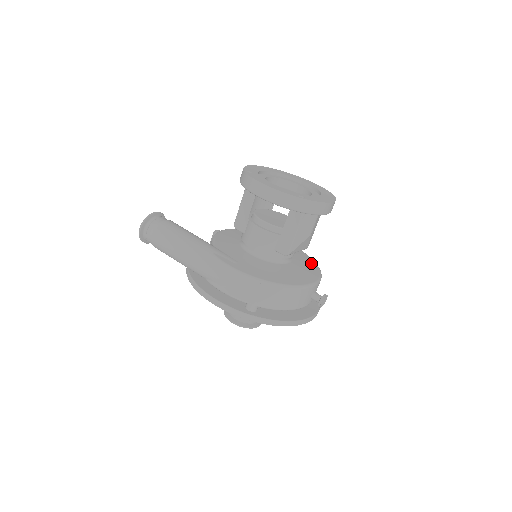
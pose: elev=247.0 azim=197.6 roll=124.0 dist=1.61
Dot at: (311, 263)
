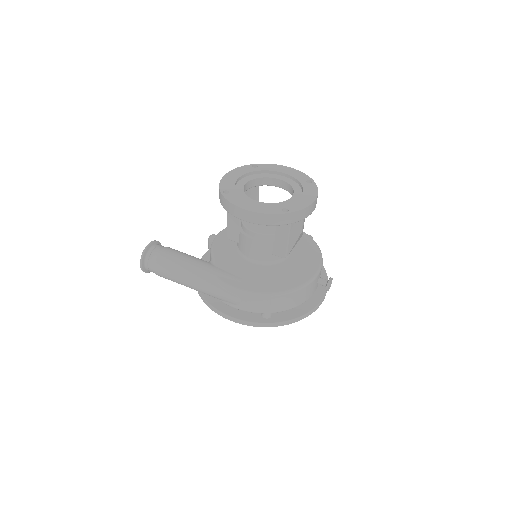
Dot at: (309, 244)
